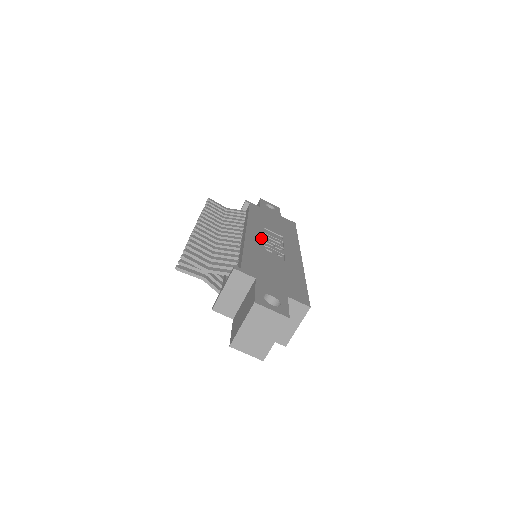
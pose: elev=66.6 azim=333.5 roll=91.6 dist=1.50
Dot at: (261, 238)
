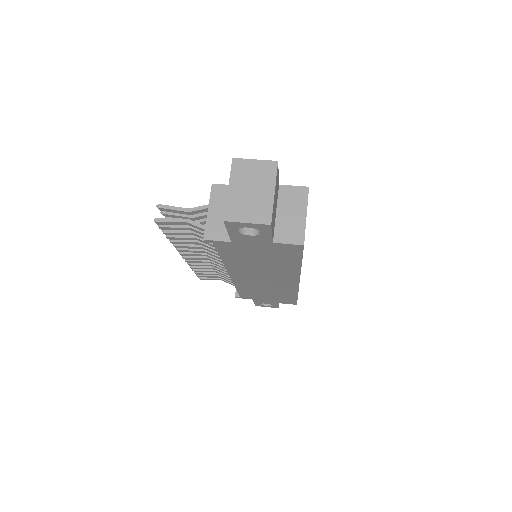
Dot at: occluded
